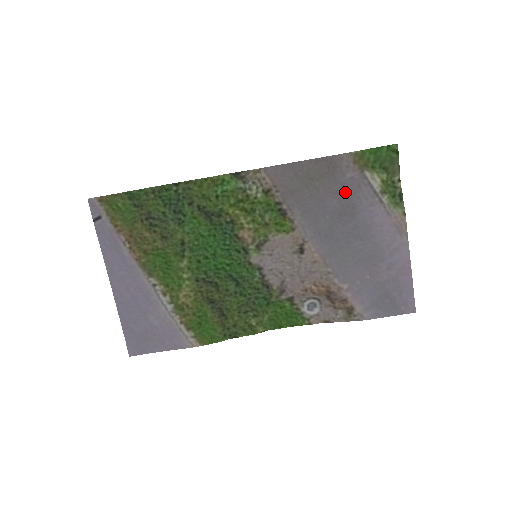
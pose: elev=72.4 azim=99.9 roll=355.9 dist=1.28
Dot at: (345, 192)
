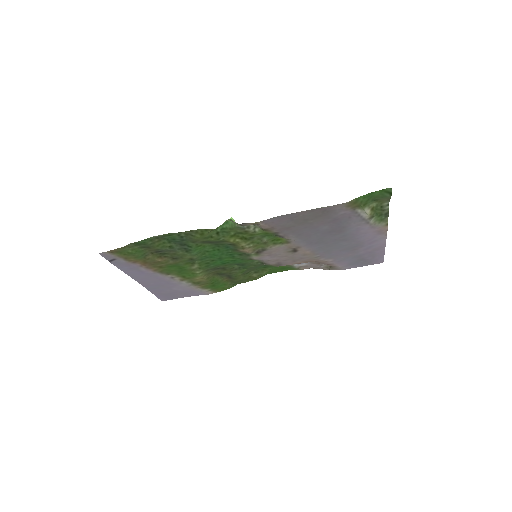
Dot at: (336, 221)
